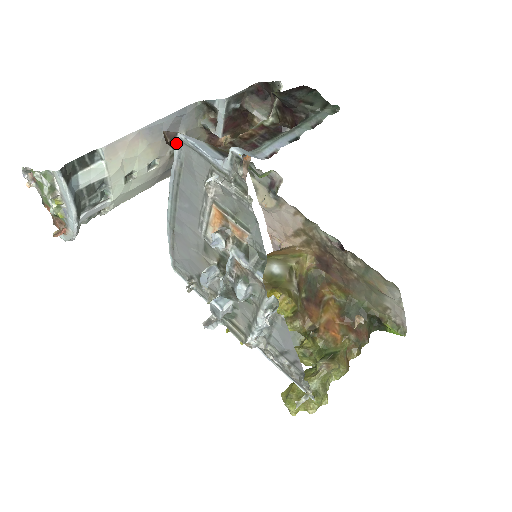
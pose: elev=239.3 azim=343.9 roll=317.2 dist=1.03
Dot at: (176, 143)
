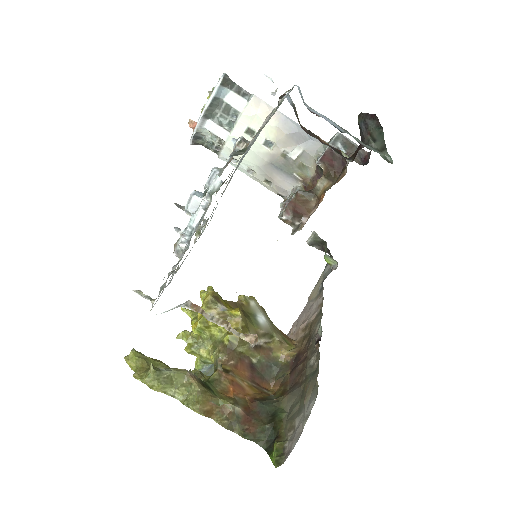
Dot at: occluded
